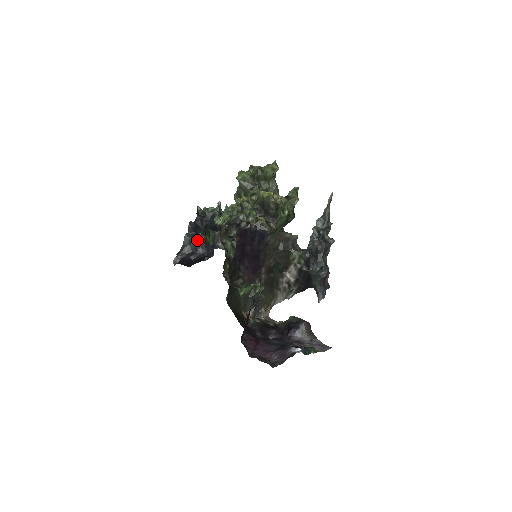
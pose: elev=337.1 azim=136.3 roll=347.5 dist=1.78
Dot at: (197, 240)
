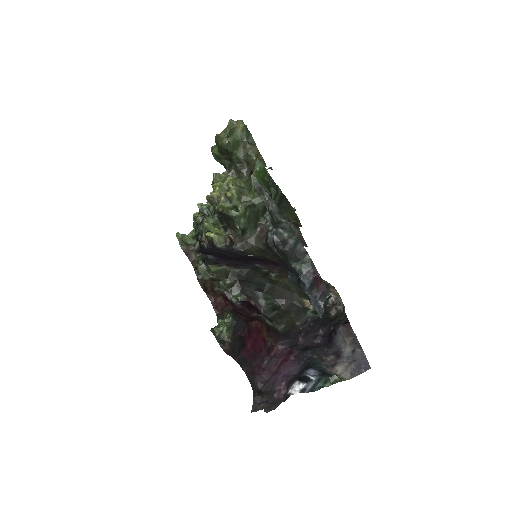
Dot at: occluded
